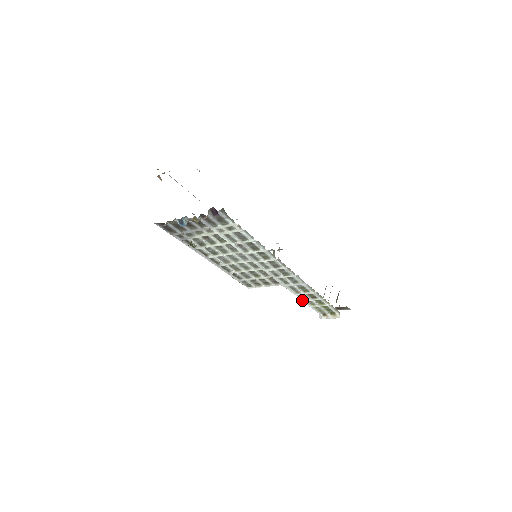
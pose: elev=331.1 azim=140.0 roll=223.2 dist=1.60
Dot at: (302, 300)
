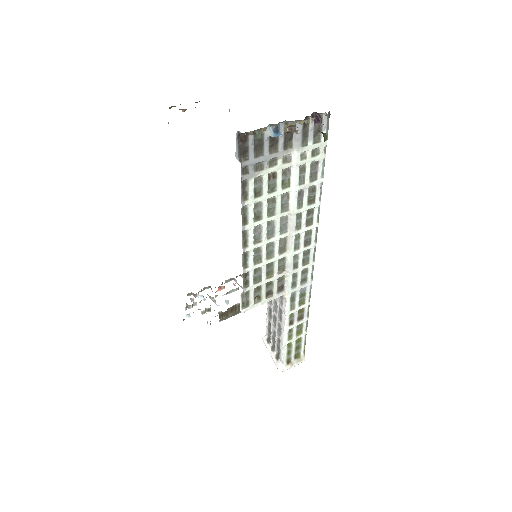
Dot at: (286, 328)
